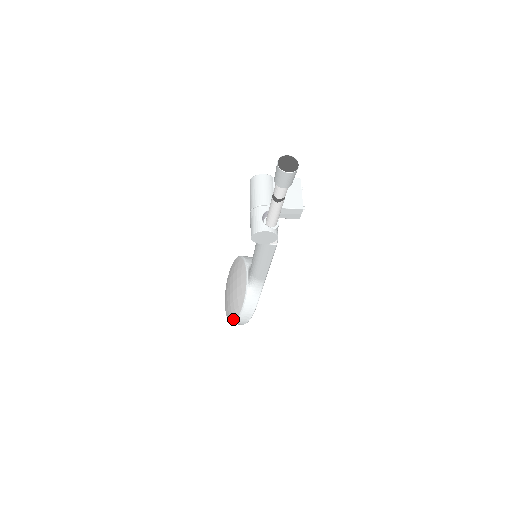
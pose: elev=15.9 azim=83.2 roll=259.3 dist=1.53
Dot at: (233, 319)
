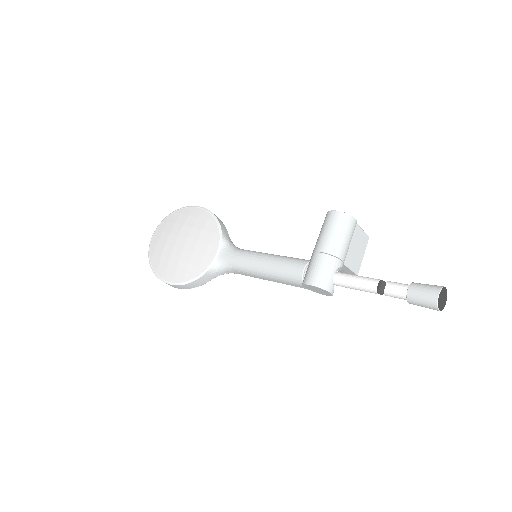
Dot at: (165, 277)
